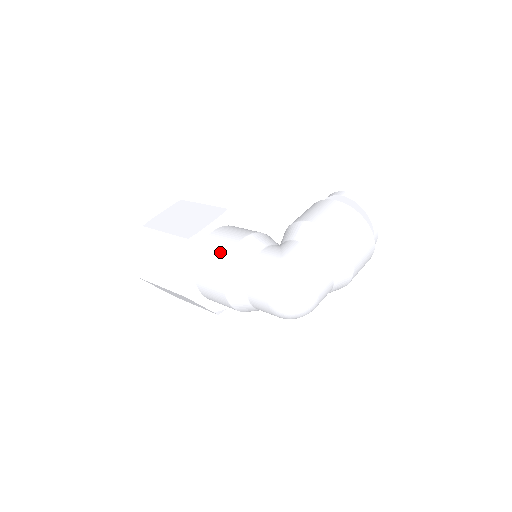
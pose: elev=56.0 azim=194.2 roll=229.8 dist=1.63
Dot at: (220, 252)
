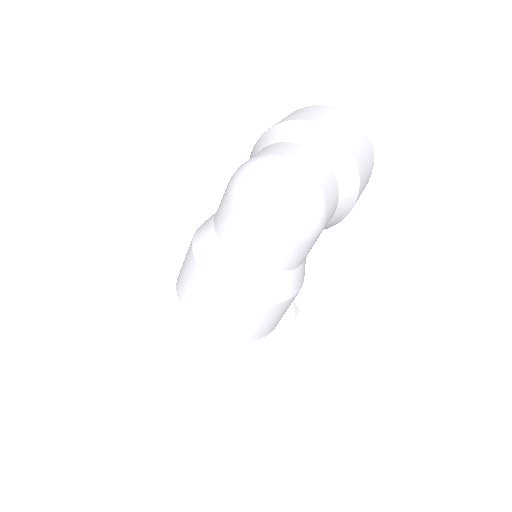
Dot at: (186, 256)
